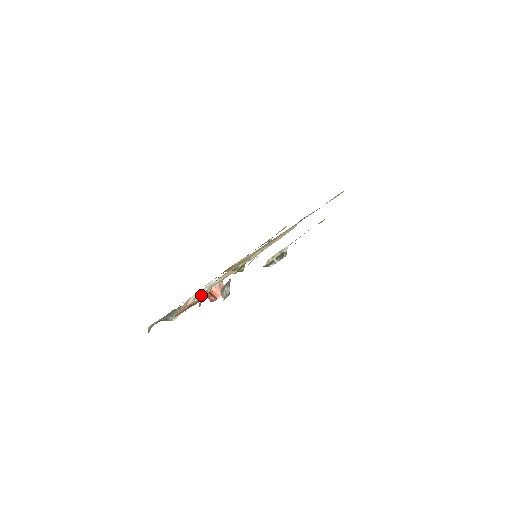
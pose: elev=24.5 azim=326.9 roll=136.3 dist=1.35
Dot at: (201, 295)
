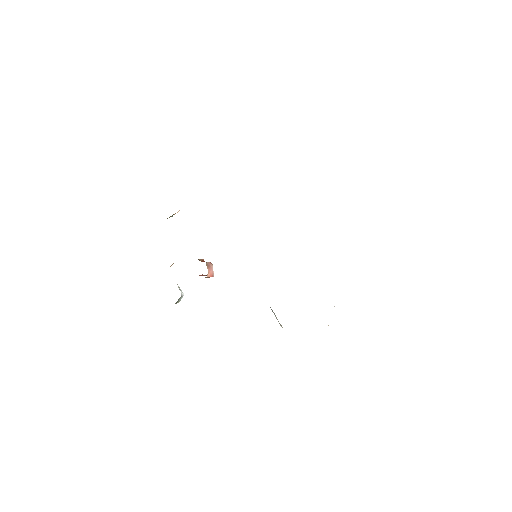
Dot at: occluded
